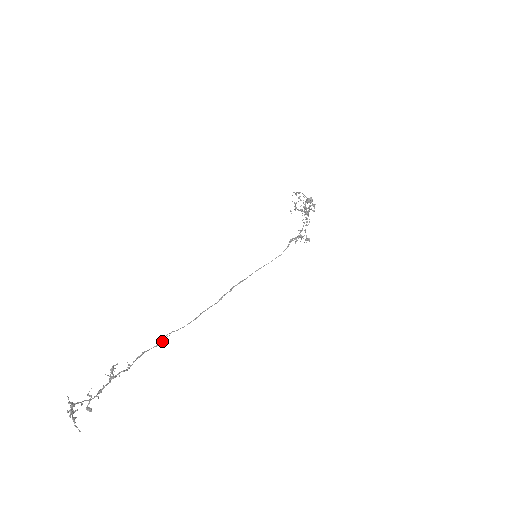
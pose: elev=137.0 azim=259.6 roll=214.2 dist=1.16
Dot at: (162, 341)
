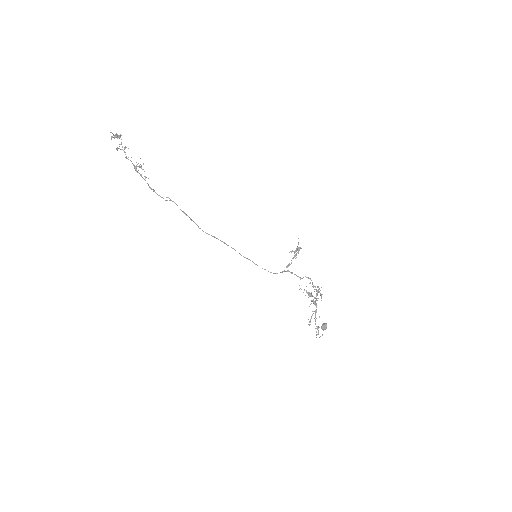
Dot at: occluded
